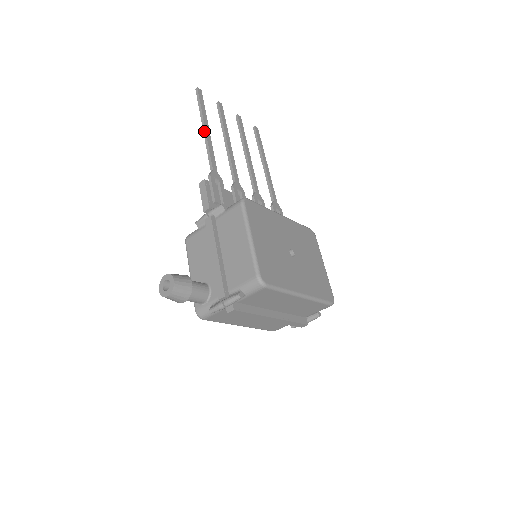
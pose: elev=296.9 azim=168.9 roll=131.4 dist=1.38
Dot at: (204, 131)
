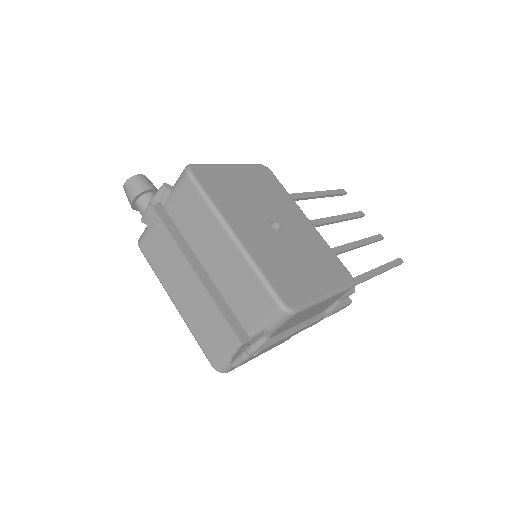
Dot at: (313, 192)
